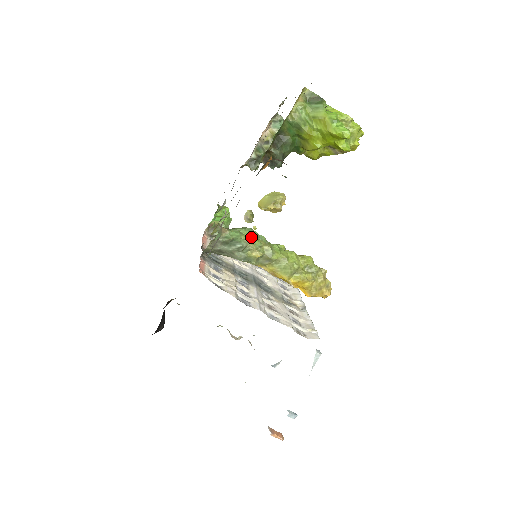
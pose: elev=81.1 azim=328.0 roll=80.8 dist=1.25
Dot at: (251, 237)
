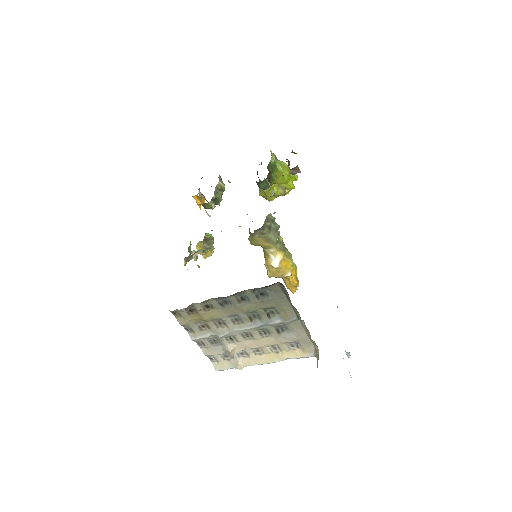
Dot at: occluded
